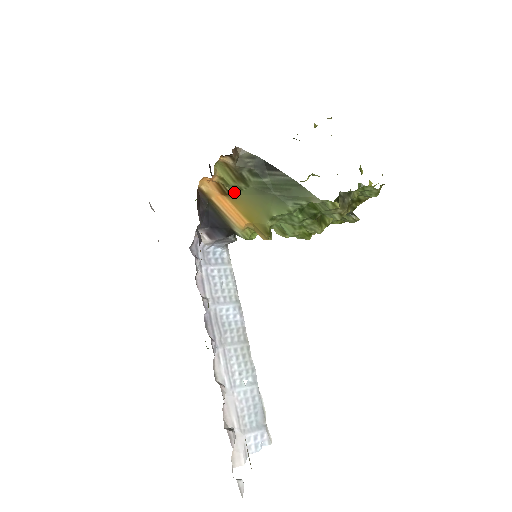
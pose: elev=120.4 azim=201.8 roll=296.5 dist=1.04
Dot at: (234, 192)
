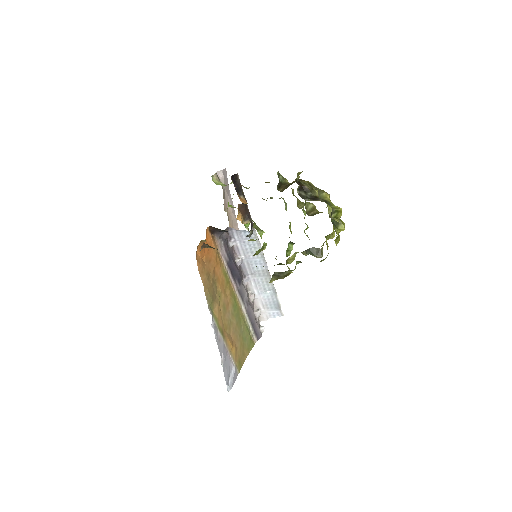
Dot at: occluded
